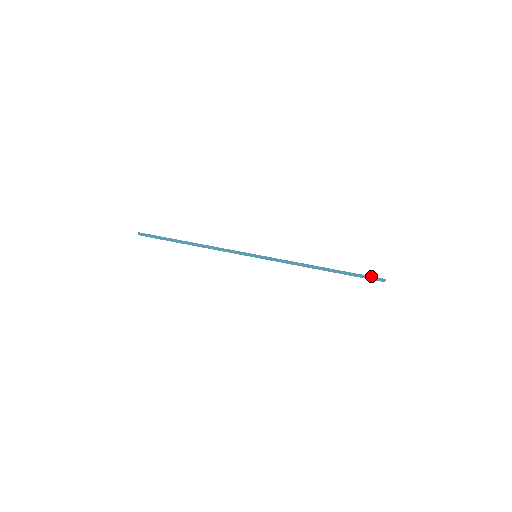
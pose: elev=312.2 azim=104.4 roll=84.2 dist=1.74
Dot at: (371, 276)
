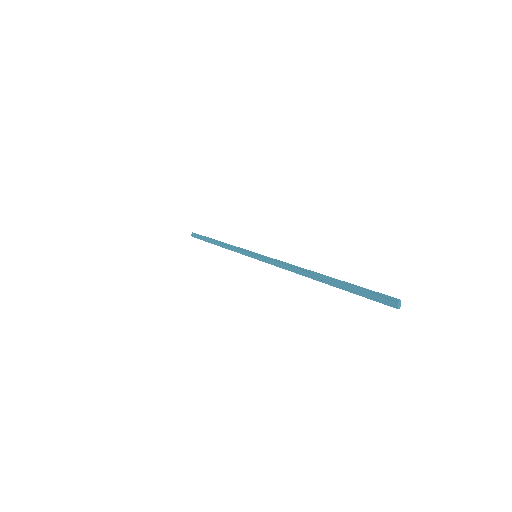
Dot at: occluded
